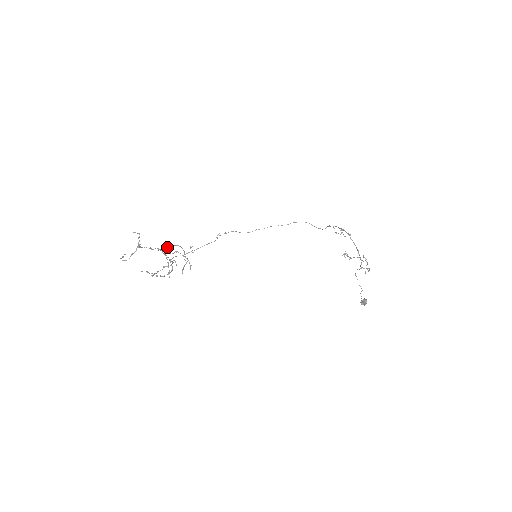
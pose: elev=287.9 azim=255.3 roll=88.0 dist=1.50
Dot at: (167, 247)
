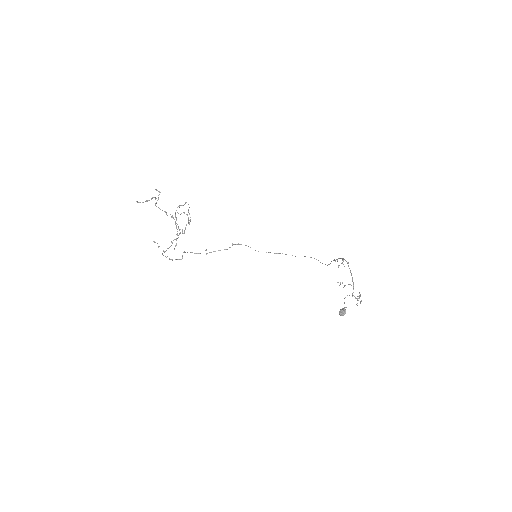
Dot at: occluded
